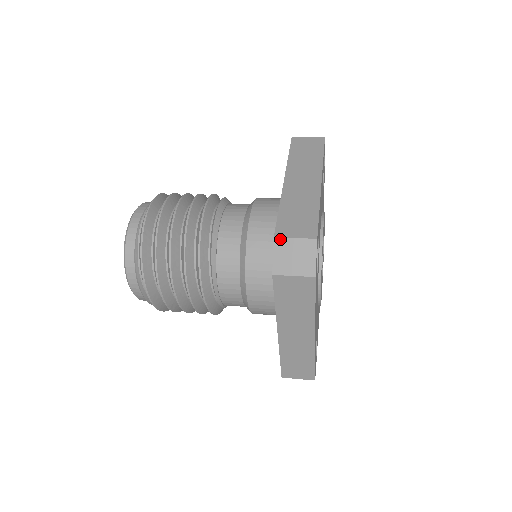
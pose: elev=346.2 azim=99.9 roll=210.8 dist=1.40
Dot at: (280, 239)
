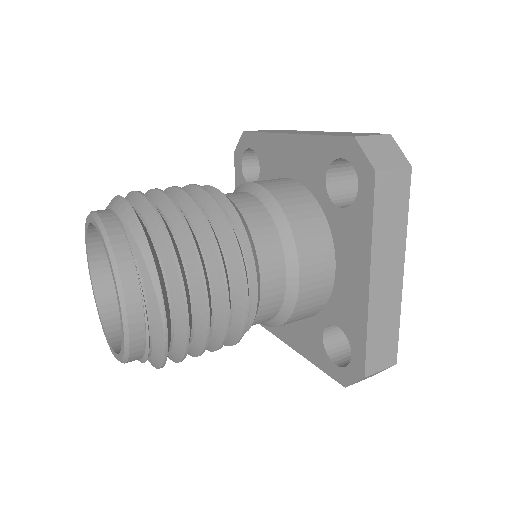
Dot at: occluded
